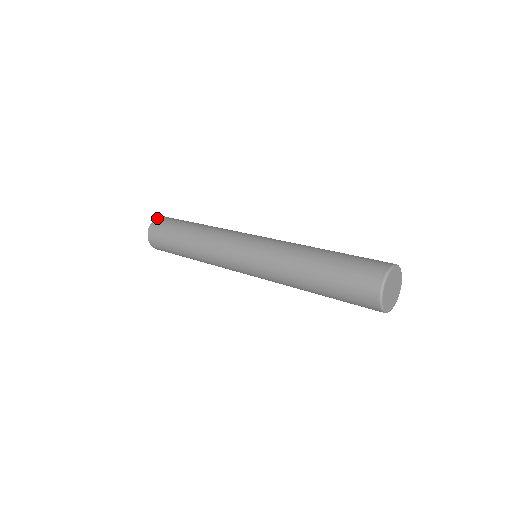
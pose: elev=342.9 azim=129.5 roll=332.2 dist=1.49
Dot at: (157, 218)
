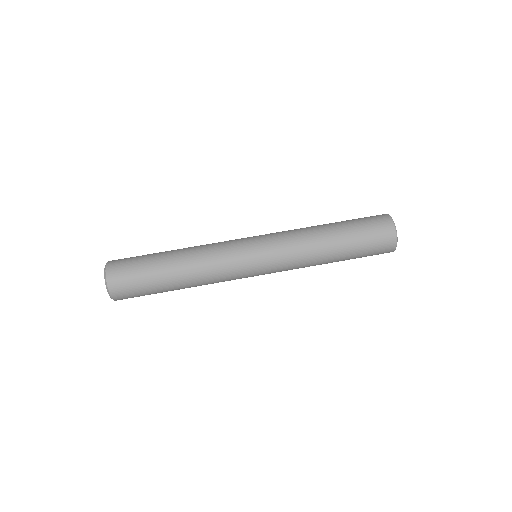
Dot at: (108, 264)
